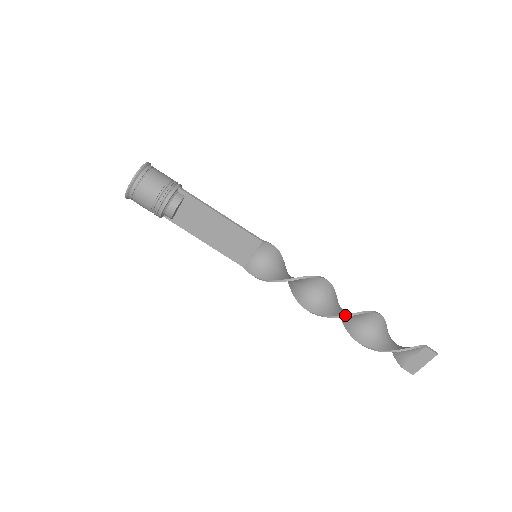
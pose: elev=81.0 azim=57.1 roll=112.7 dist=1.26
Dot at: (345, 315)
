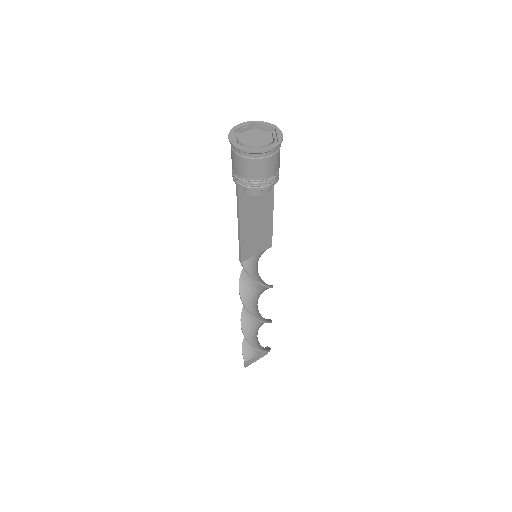
Dot at: (270, 322)
